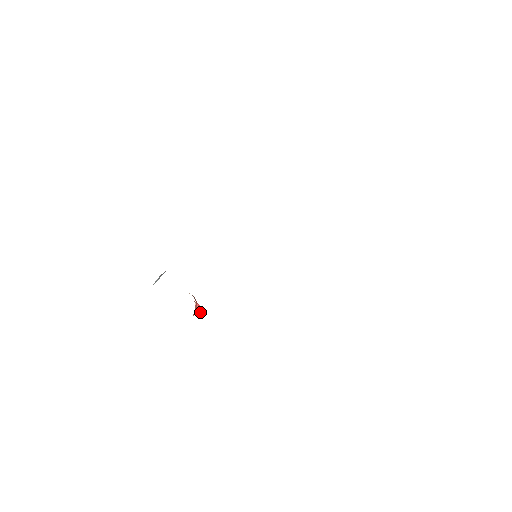
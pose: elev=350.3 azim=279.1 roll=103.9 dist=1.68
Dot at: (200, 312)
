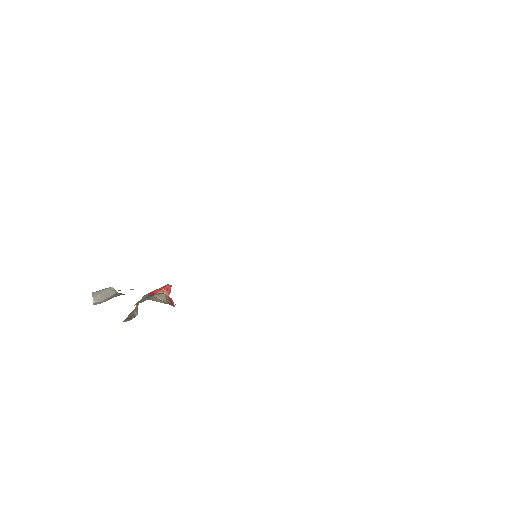
Dot at: (170, 291)
